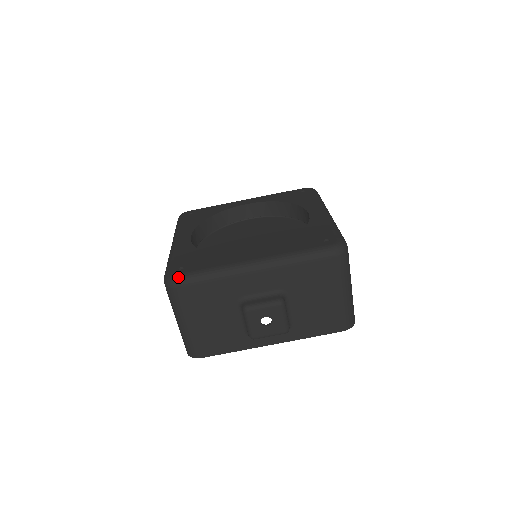
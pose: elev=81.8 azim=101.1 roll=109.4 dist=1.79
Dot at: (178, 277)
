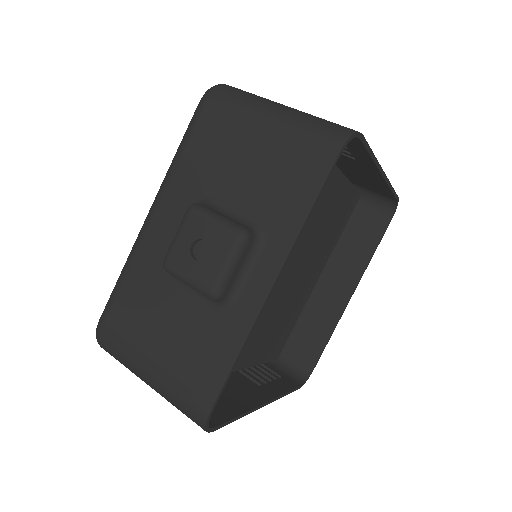
Dot at: (99, 320)
